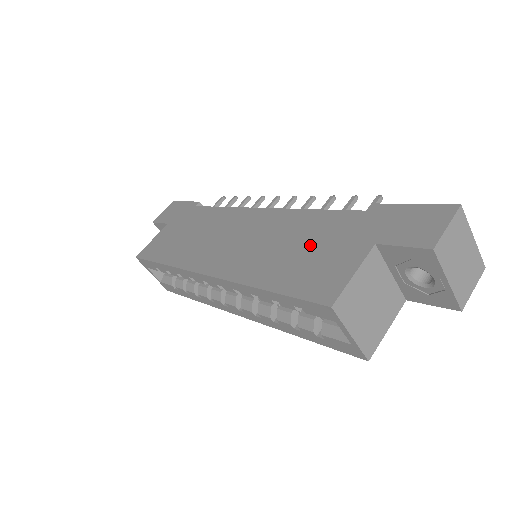
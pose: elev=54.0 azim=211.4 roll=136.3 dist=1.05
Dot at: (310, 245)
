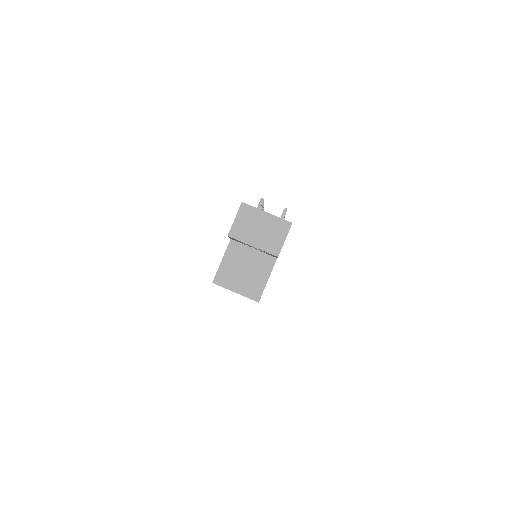
Dot at: occluded
